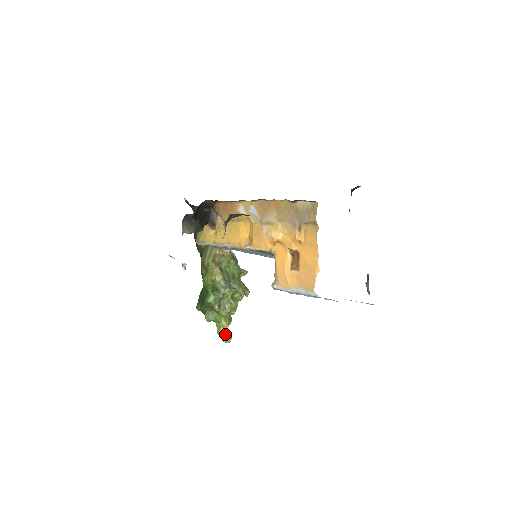
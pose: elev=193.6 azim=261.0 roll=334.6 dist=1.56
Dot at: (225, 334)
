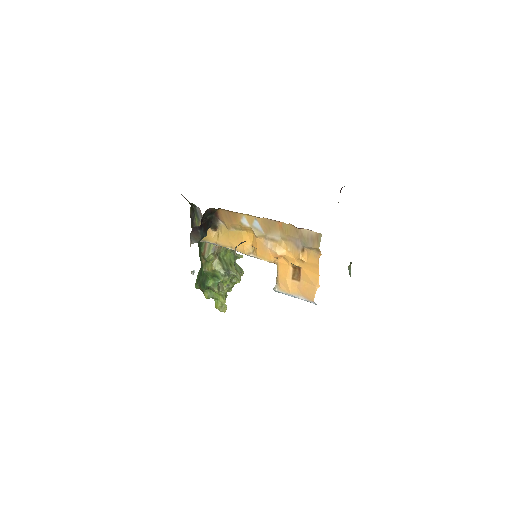
Dot at: (221, 306)
